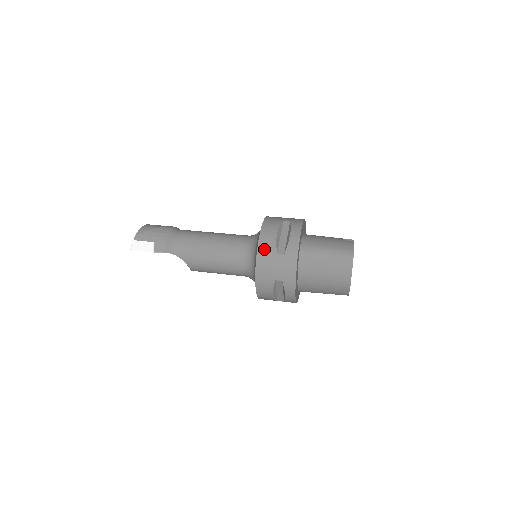
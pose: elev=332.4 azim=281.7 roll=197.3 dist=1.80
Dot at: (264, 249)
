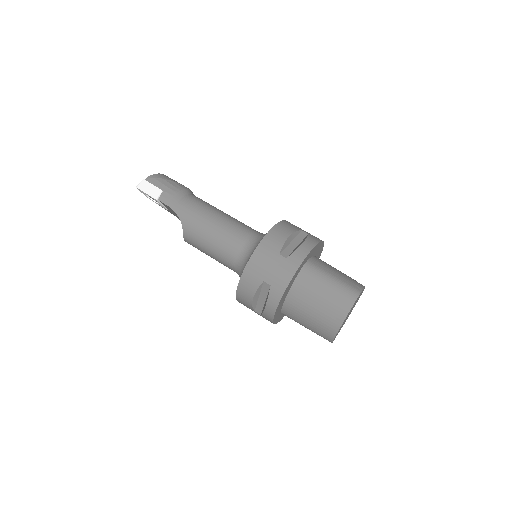
Dot at: (268, 243)
